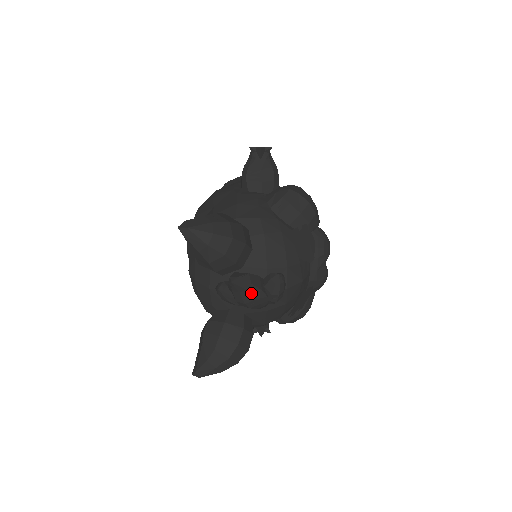
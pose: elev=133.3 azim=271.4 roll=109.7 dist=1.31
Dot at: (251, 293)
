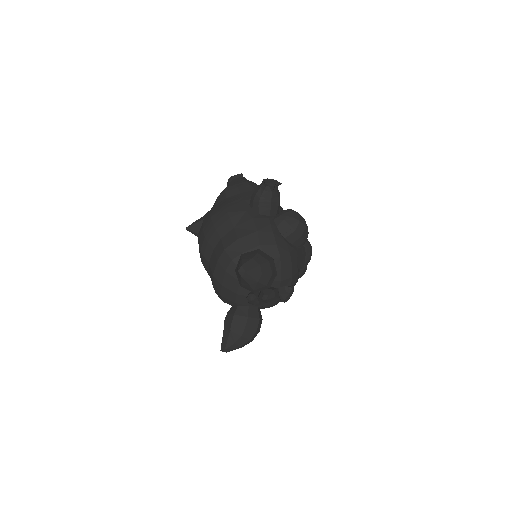
Dot at: (274, 302)
